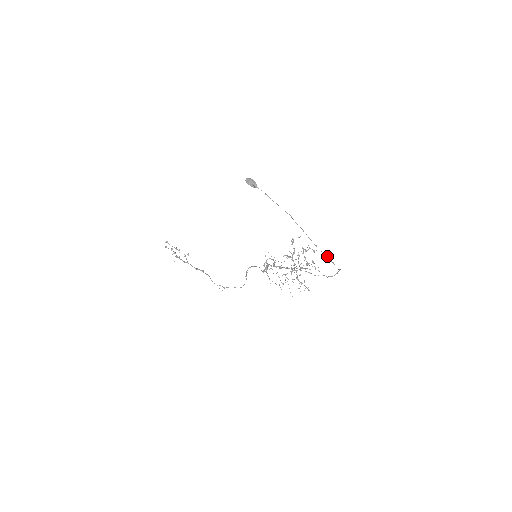
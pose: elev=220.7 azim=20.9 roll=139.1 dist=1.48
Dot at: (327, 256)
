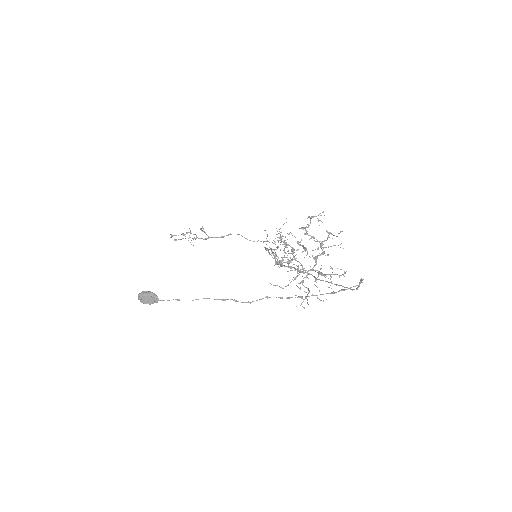
Dot at: (327, 293)
